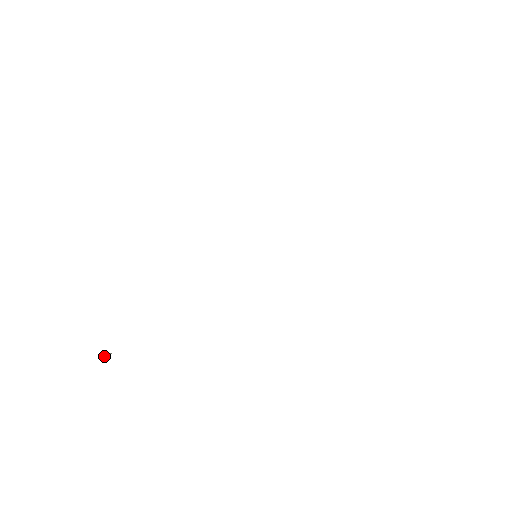
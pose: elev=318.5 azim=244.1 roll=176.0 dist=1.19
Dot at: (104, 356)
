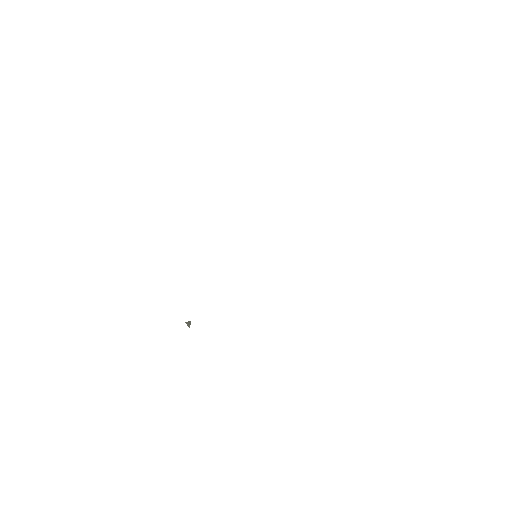
Dot at: (186, 323)
